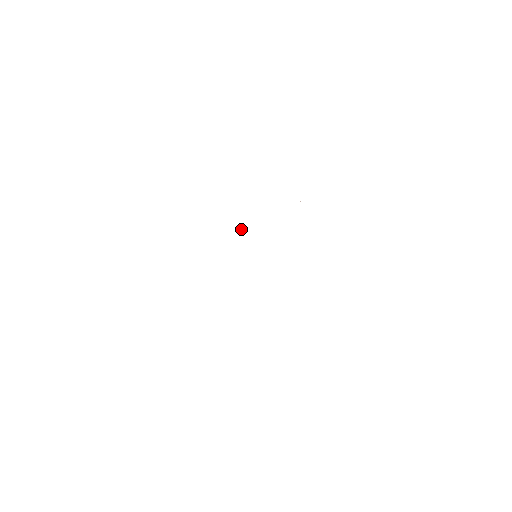
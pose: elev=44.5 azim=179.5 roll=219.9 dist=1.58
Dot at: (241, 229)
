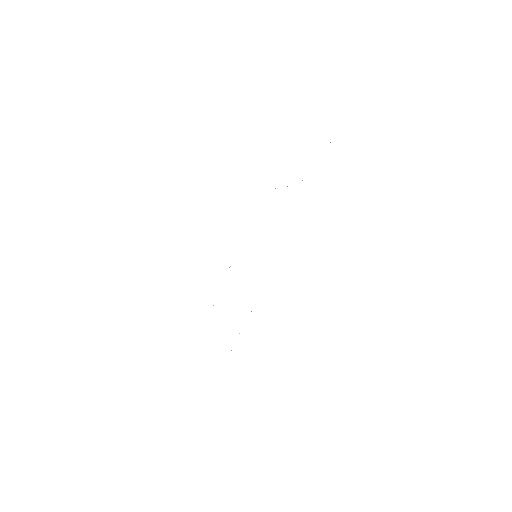
Dot at: occluded
